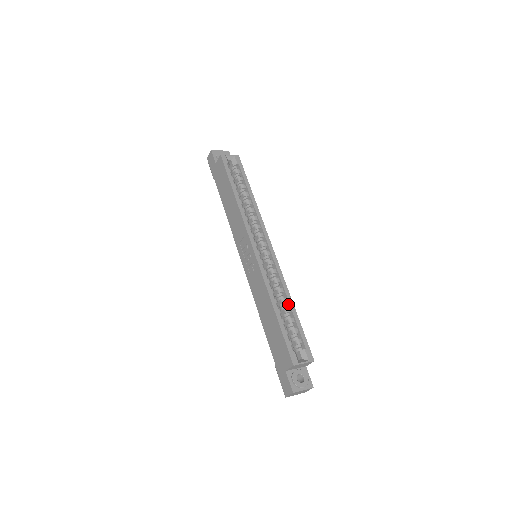
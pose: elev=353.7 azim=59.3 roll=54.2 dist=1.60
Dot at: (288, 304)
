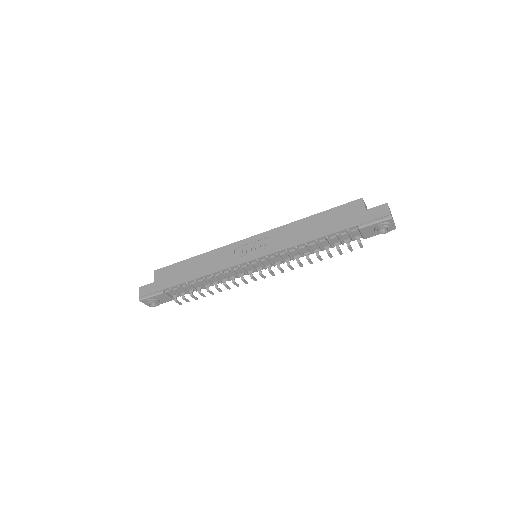
Dot at: occluded
